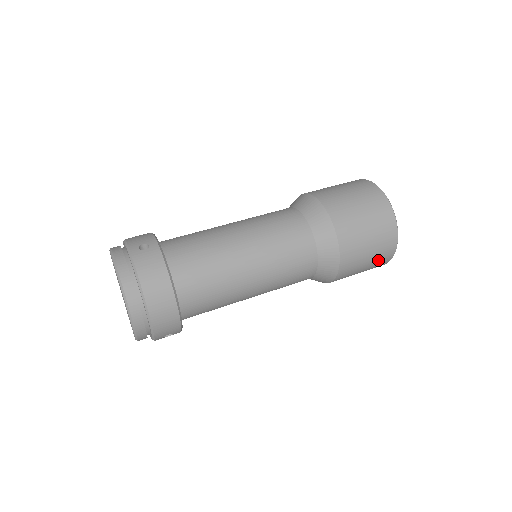
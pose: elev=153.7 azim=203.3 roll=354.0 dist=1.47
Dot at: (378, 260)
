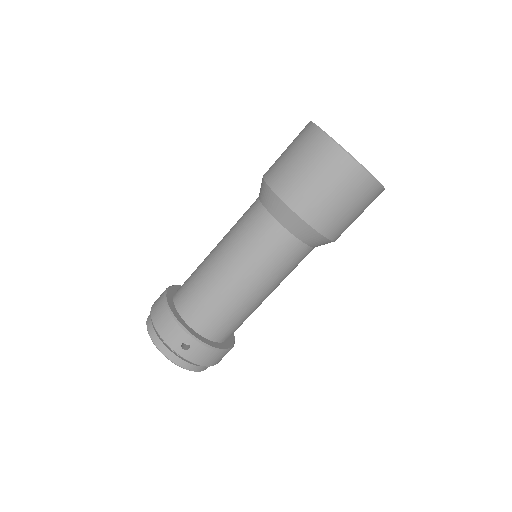
Dot at: occluded
